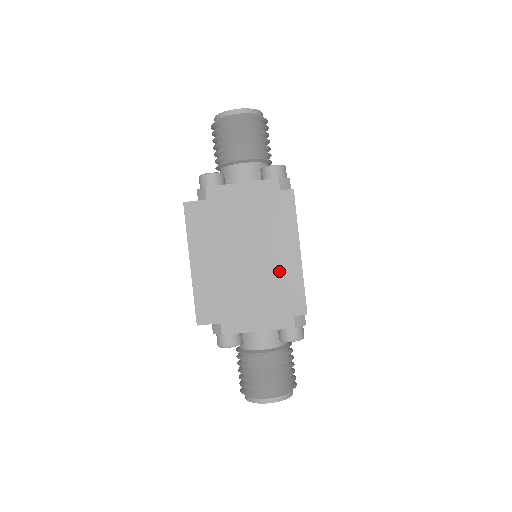
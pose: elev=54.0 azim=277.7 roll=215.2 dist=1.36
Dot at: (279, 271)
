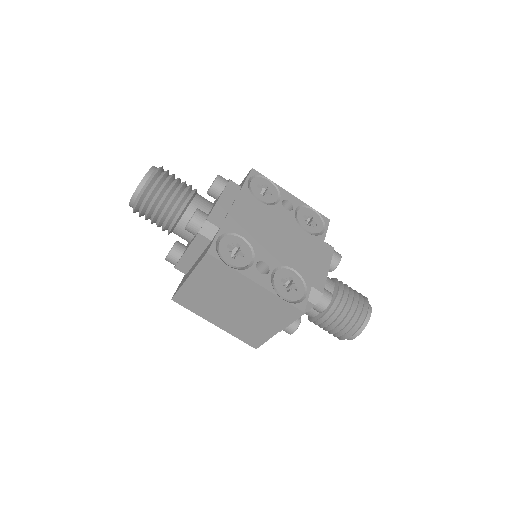
Dot at: (259, 301)
